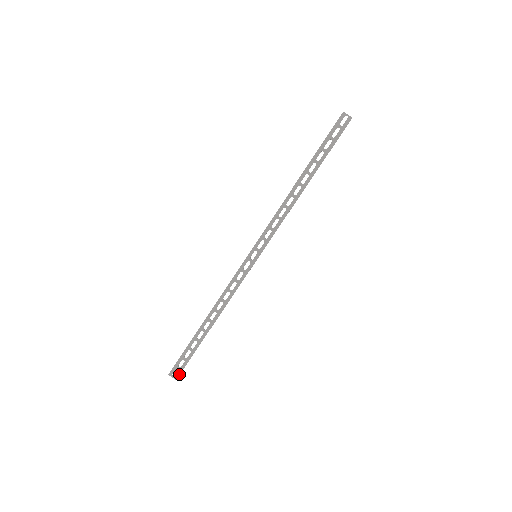
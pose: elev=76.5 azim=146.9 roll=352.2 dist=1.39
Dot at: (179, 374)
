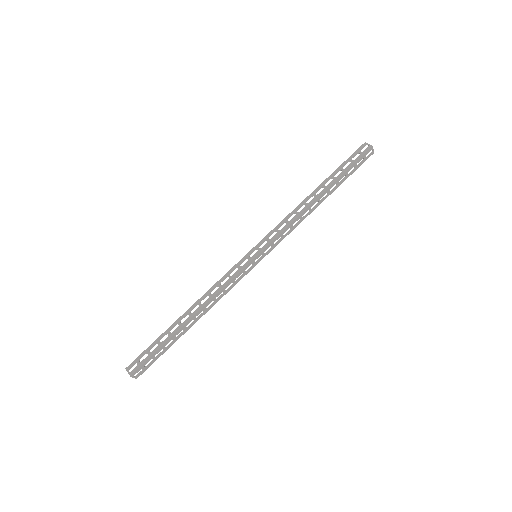
Dot at: (136, 370)
